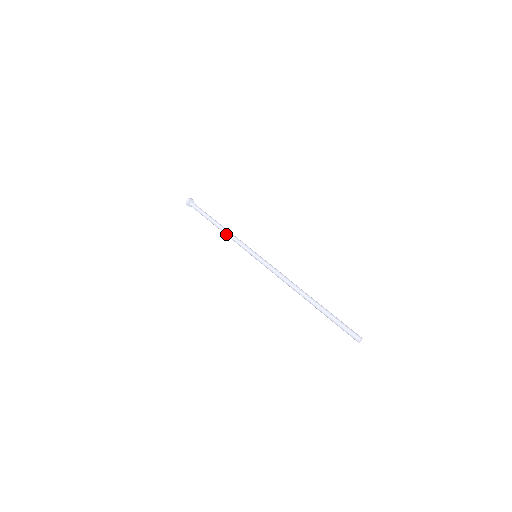
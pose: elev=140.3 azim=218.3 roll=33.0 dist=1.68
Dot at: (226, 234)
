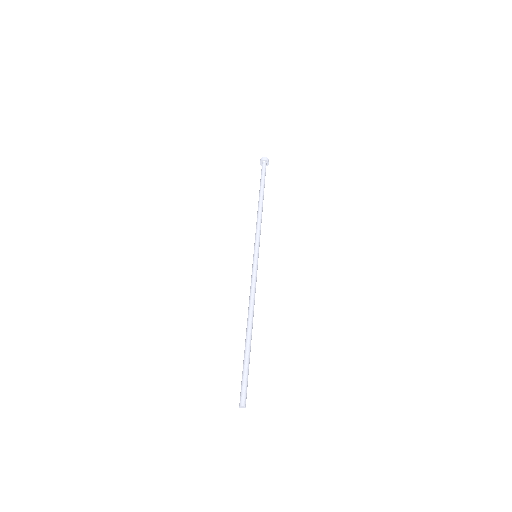
Dot at: (257, 217)
